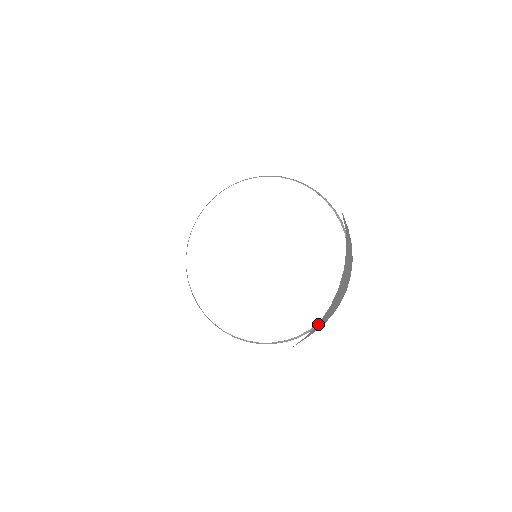
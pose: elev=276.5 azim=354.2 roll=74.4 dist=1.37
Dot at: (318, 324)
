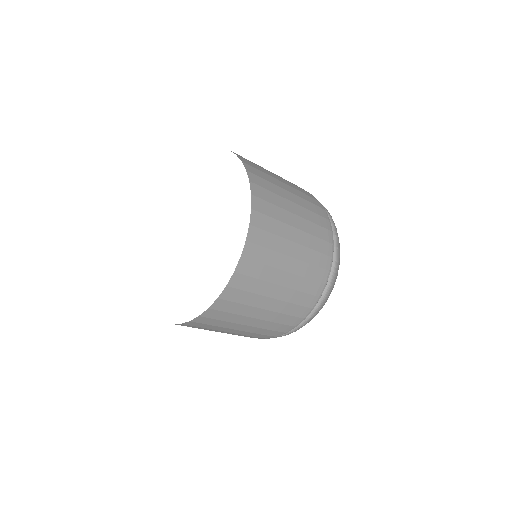
Dot at: (191, 325)
